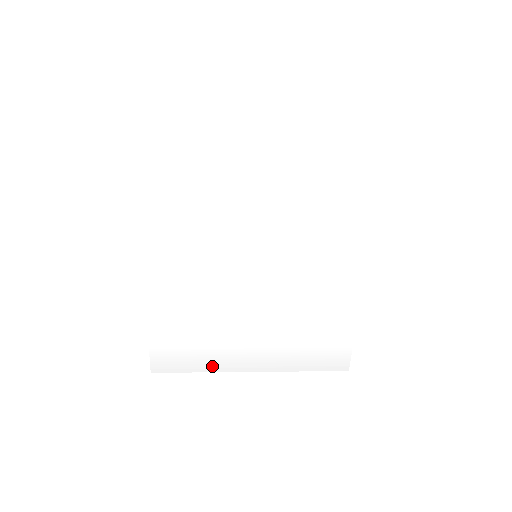
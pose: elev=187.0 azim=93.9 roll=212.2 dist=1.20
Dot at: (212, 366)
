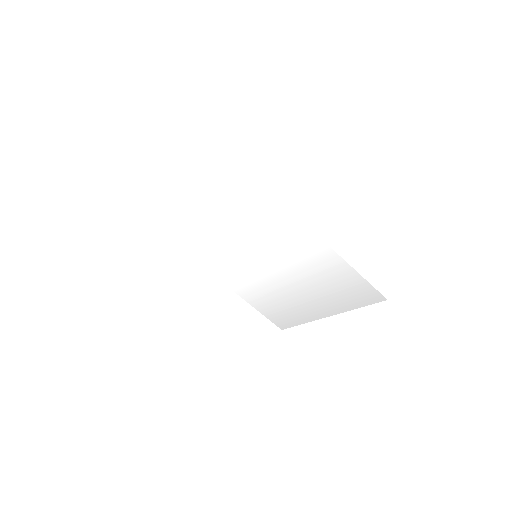
Dot at: (304, 319)
